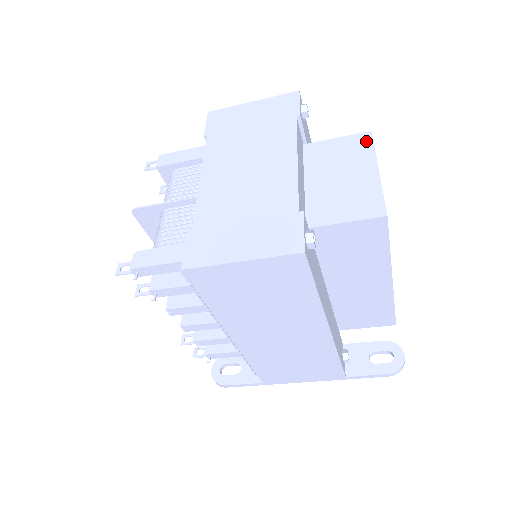
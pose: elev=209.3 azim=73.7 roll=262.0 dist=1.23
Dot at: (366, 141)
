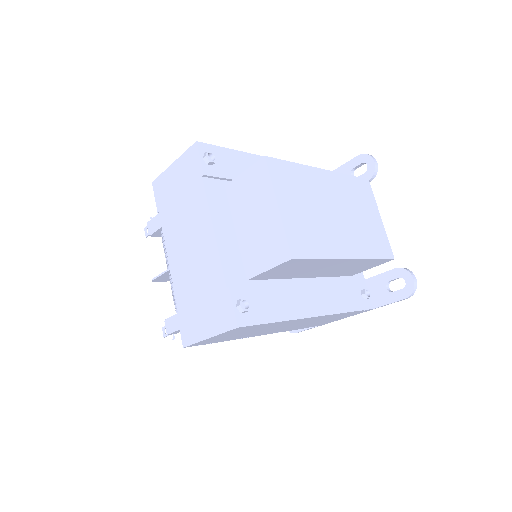
Dot at: (263, 171)
